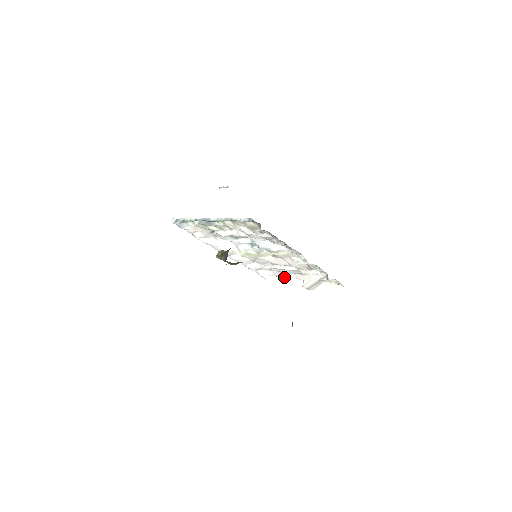
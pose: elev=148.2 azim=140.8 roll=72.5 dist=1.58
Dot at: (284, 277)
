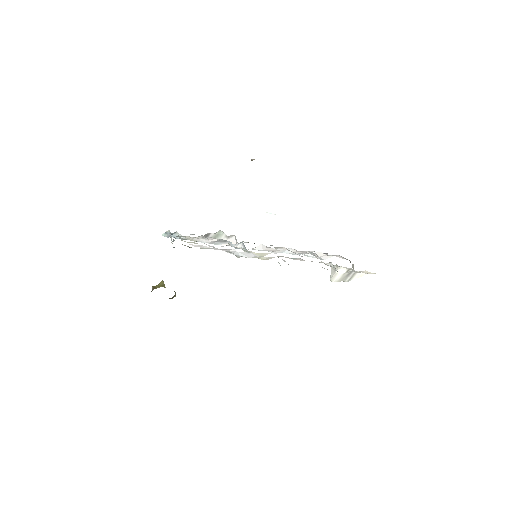
Dot at: occluded
